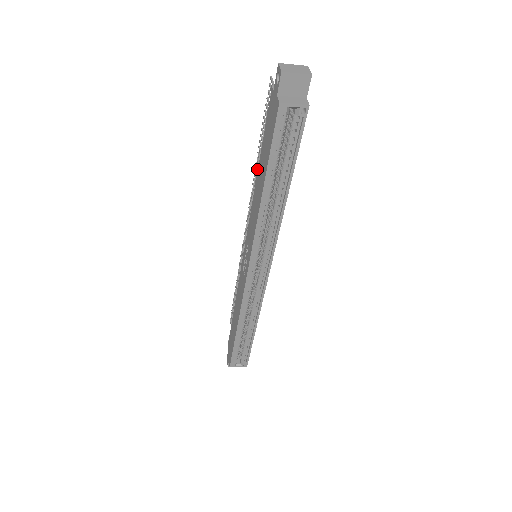
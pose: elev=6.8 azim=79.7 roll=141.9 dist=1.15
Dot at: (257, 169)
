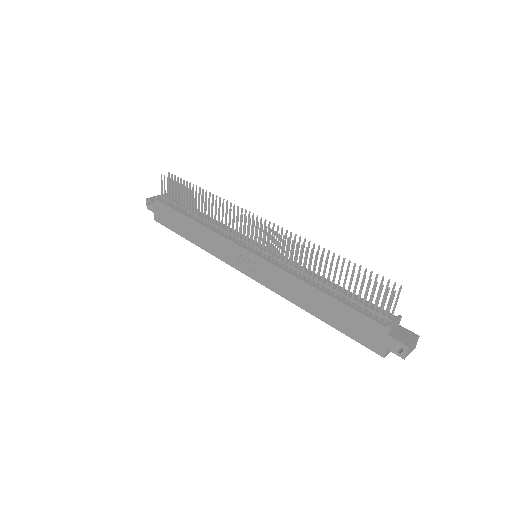
Dot at: (315, 263)
